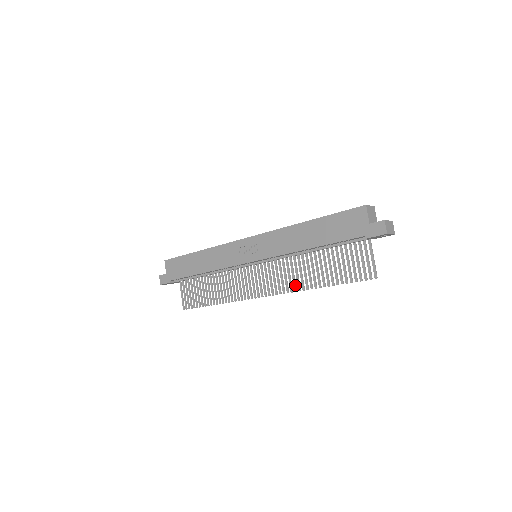
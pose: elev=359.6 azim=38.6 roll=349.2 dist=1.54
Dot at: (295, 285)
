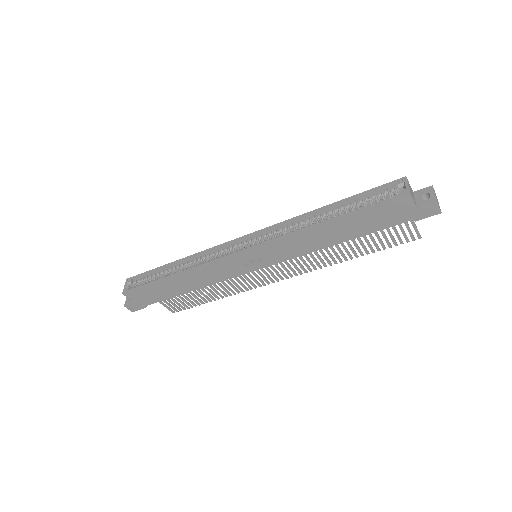
Dot at: (319, 265)
